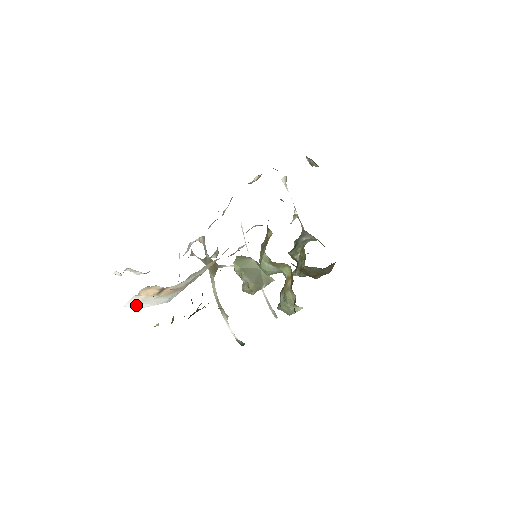
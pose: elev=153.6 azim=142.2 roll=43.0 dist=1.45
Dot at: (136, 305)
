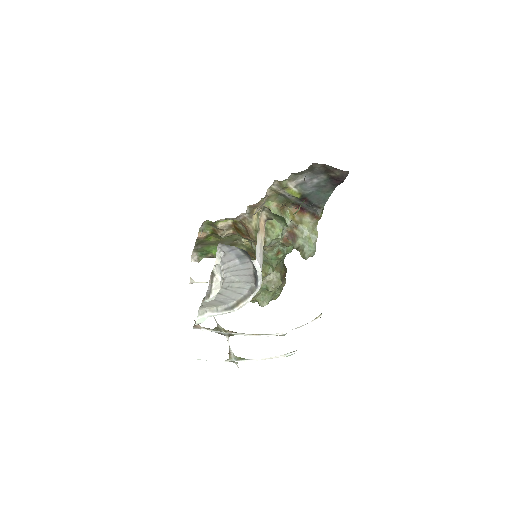
Dot at: (259, 261)
